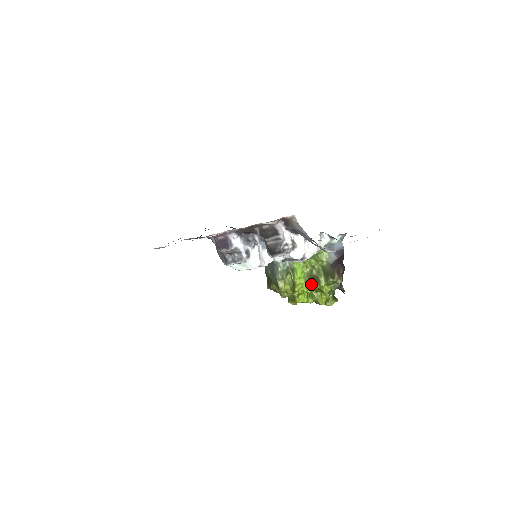
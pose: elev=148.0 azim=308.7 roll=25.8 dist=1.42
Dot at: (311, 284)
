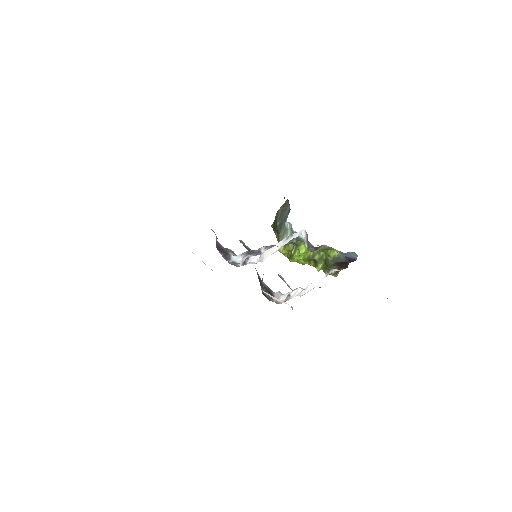
Dot at: occluded
